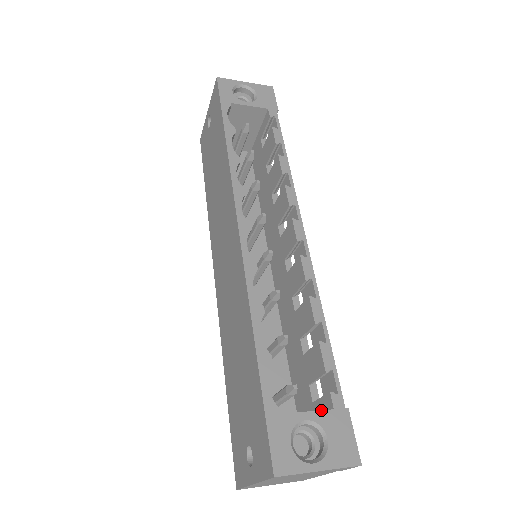
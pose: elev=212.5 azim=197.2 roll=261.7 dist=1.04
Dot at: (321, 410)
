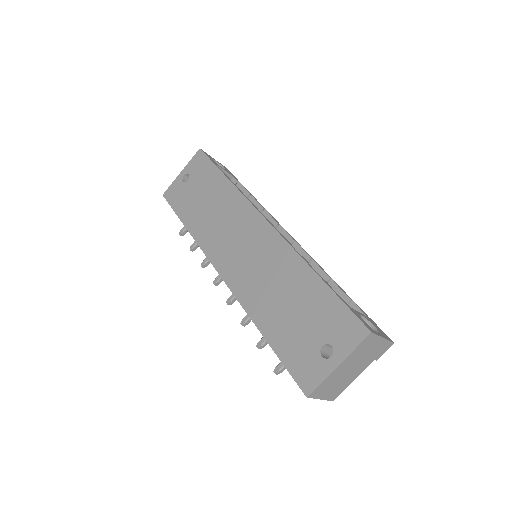
Dot at: (363, 314)
